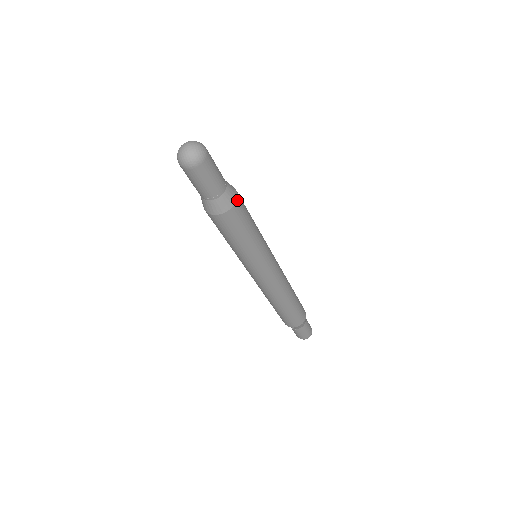
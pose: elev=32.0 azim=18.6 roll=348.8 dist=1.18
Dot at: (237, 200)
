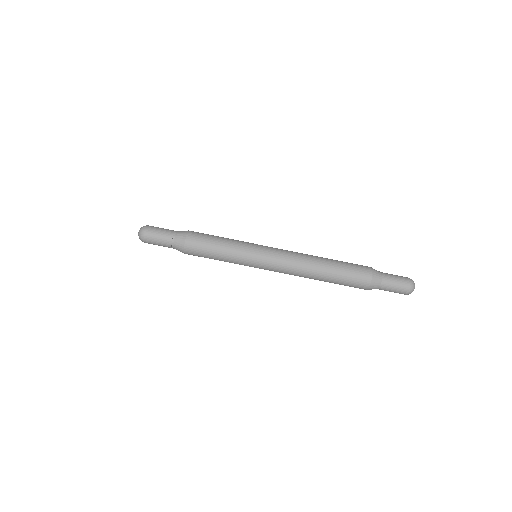
Dot at: (189, 231)
